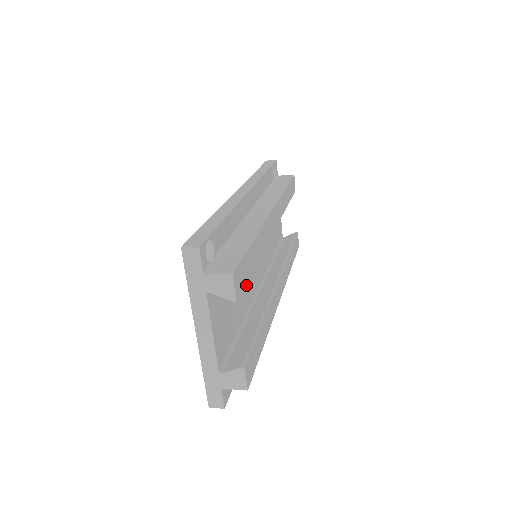
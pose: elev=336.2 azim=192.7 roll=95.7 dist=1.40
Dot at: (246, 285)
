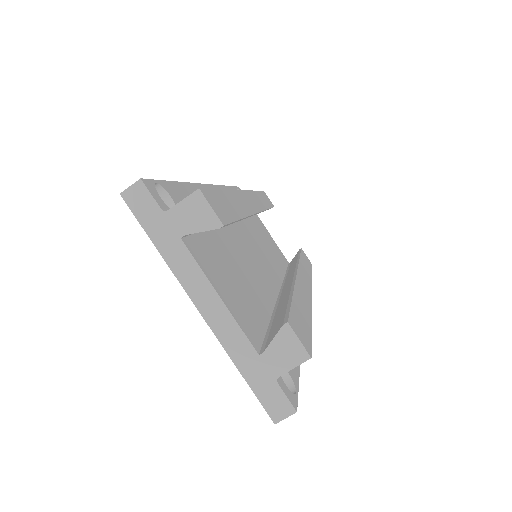
Dot at: (255, 276)
